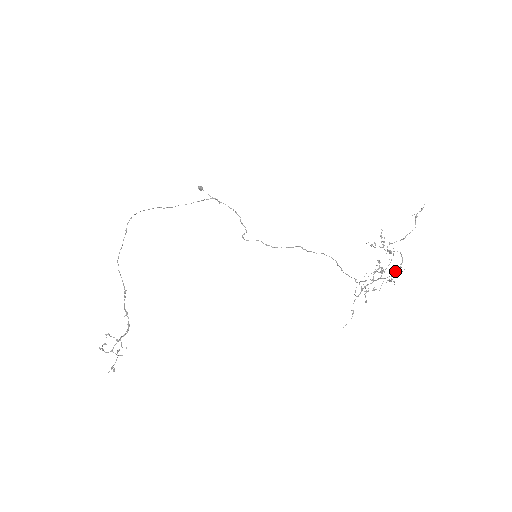
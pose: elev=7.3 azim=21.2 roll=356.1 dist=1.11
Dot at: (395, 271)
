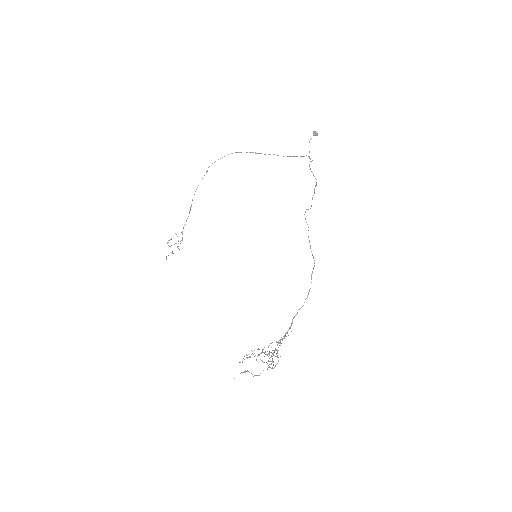
Dot at: (247, 371)
